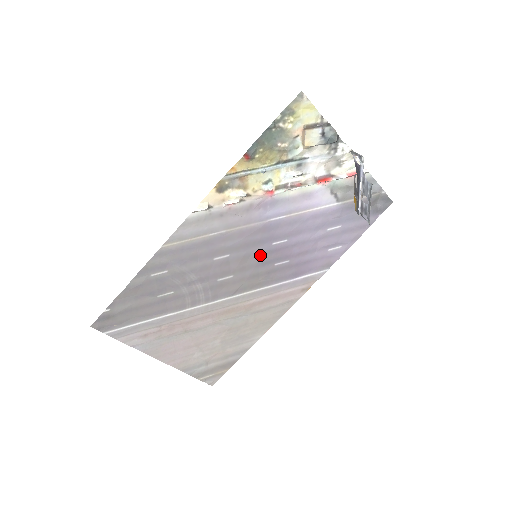
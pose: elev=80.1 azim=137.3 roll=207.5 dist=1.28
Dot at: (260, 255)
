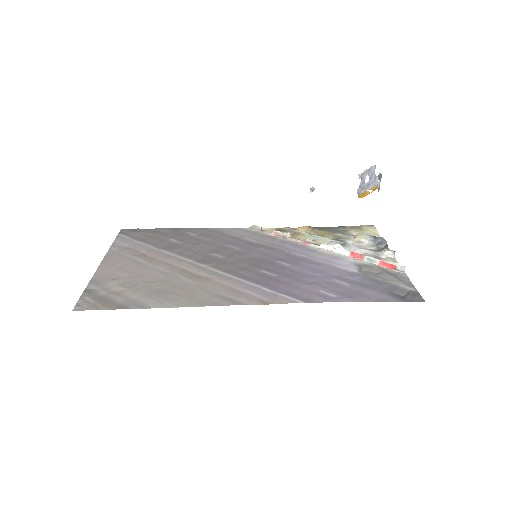
Dot at: (259, 261)
